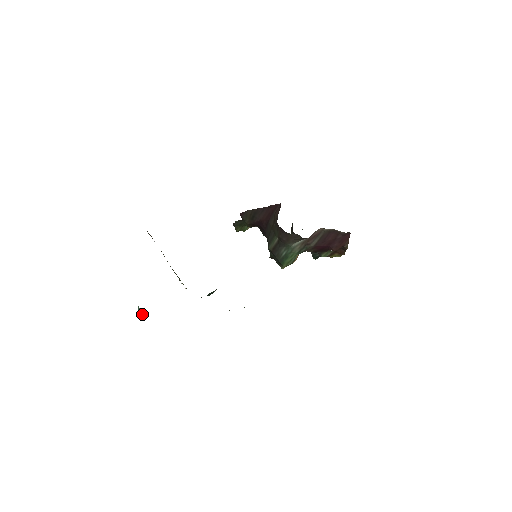
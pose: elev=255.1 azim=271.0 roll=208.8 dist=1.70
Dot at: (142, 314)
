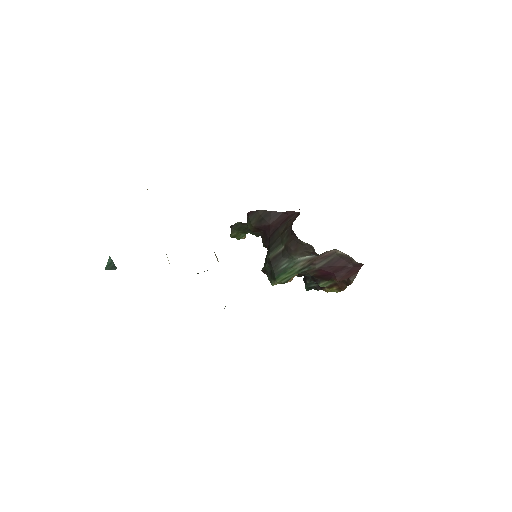
Dot at: (111, 266)
